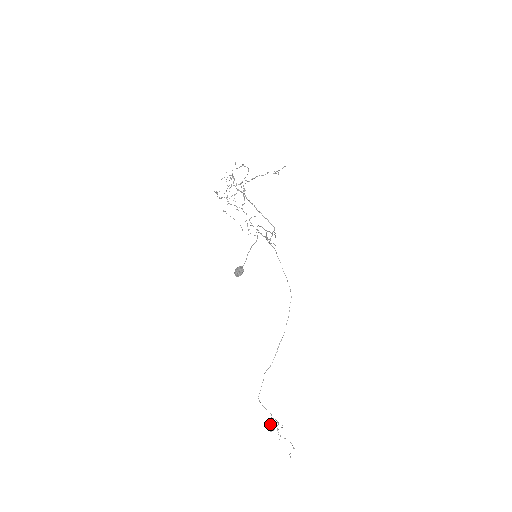
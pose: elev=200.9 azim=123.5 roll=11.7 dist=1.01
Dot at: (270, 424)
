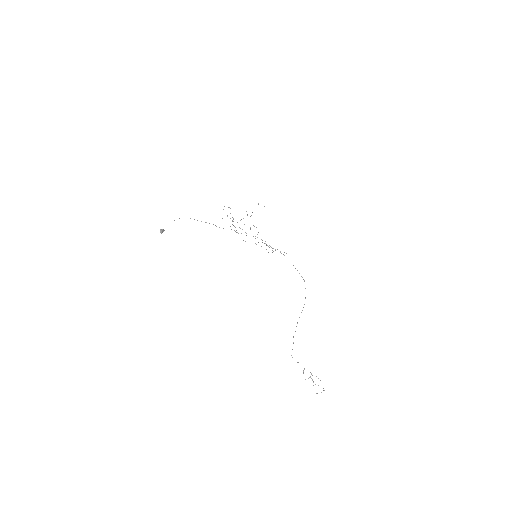
Dot at: (303, 373)
